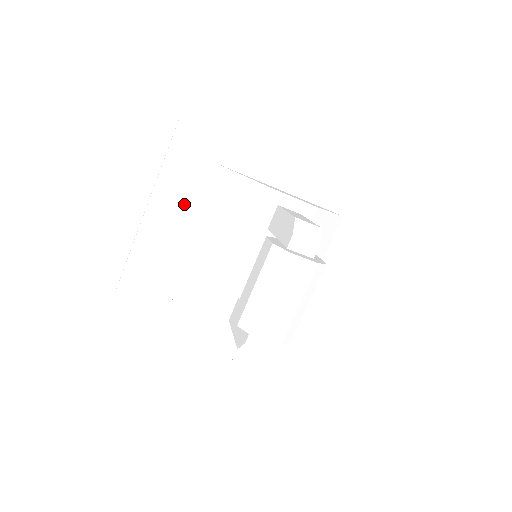
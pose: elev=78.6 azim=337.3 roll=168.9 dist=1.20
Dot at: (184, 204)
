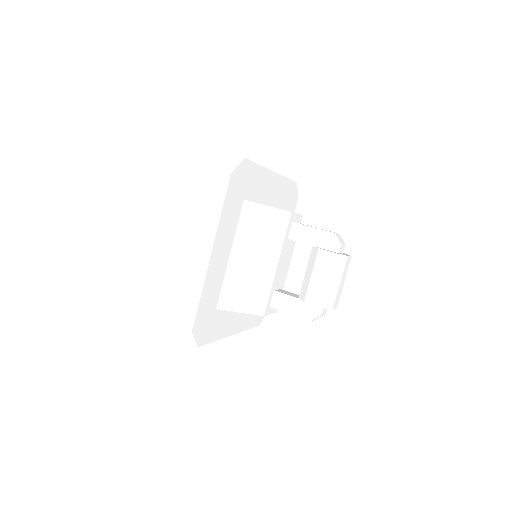
Dot at: (228, 237)
